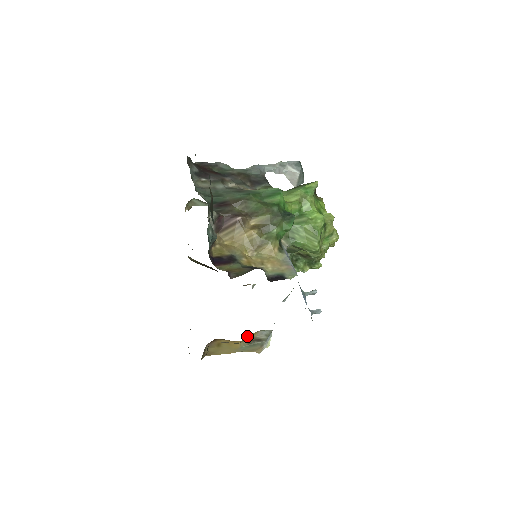
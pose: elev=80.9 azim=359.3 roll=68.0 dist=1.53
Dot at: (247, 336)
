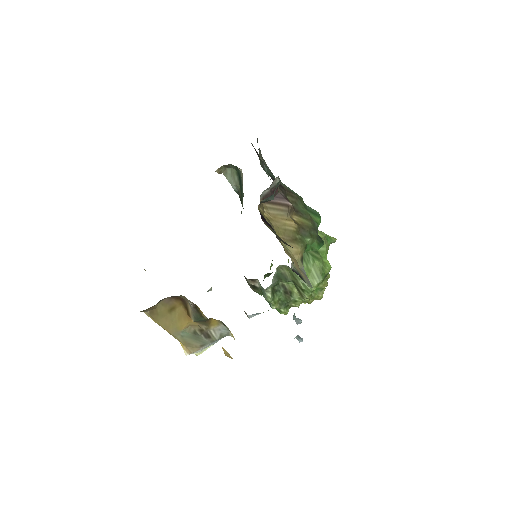
Dot at: (210, 319)
